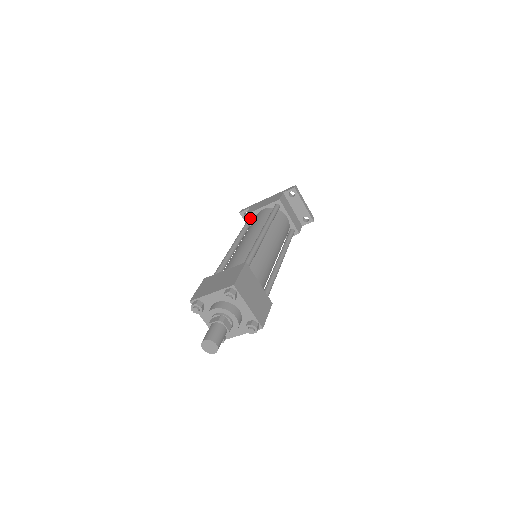
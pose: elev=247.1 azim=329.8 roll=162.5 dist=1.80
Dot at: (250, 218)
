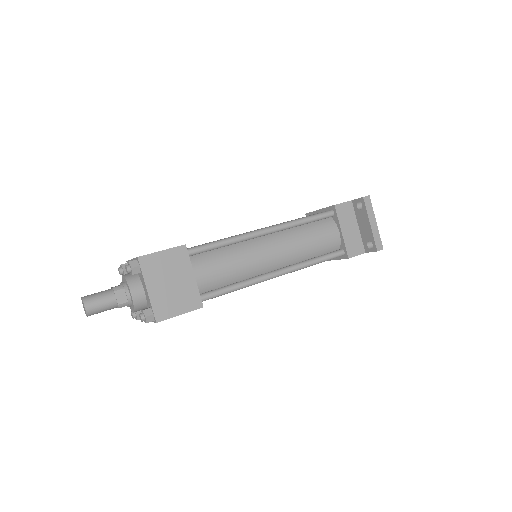
Dot at: occluded
